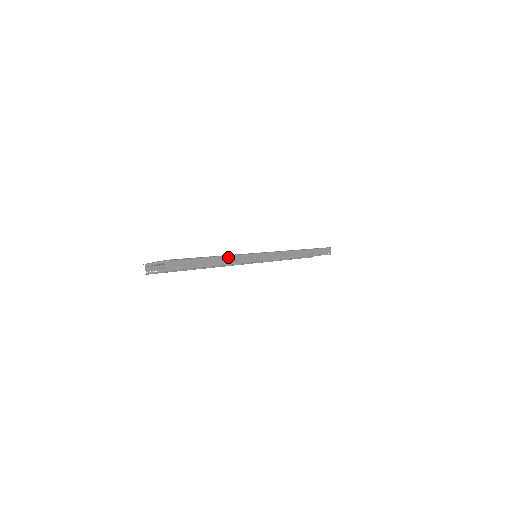
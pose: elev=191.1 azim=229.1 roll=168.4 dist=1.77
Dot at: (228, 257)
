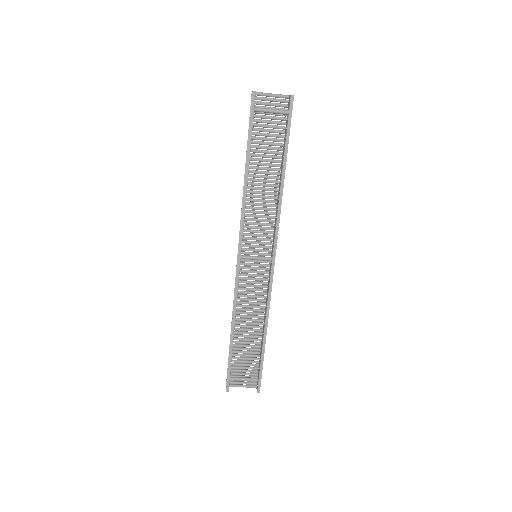
Dot at: (278, 192)
